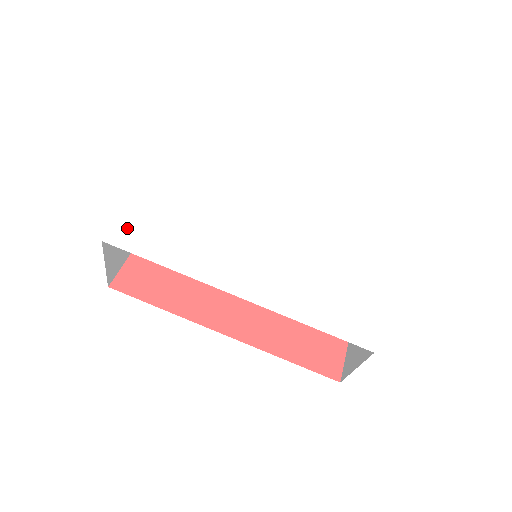
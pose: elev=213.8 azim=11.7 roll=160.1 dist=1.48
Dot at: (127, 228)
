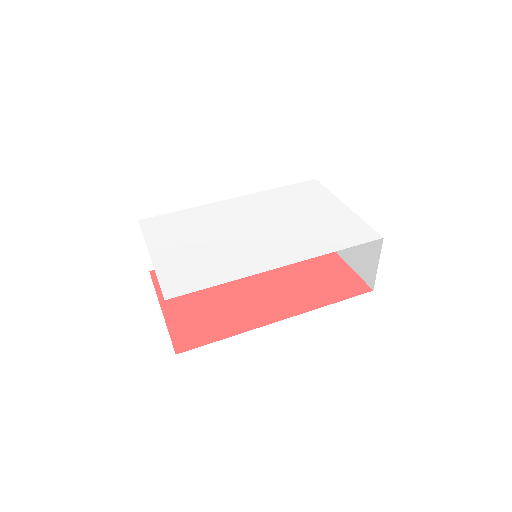
Dot at: (171, 283)
